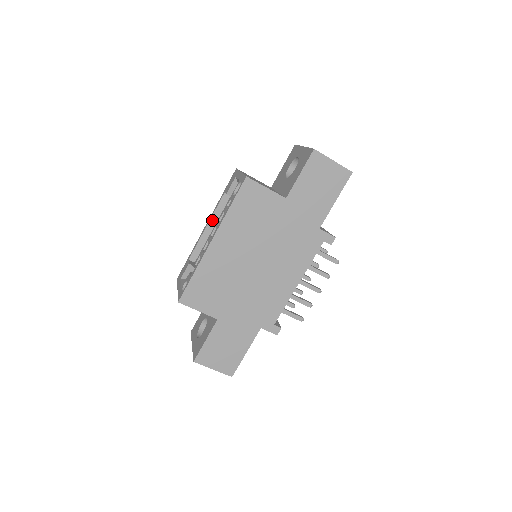
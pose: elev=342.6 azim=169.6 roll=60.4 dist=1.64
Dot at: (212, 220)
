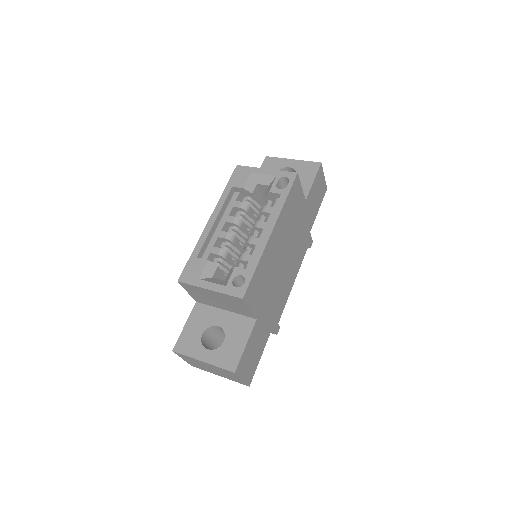
Dot at: (220, 214)
